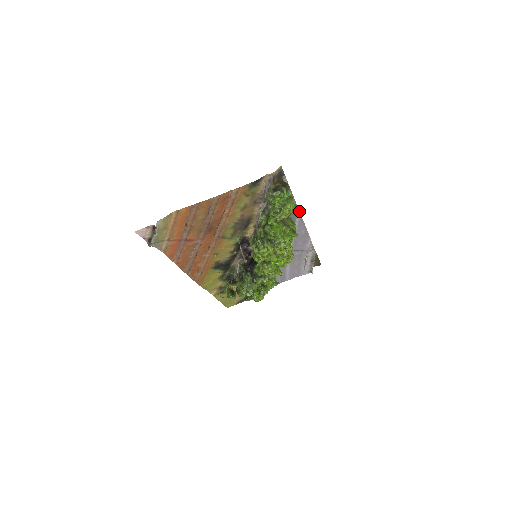
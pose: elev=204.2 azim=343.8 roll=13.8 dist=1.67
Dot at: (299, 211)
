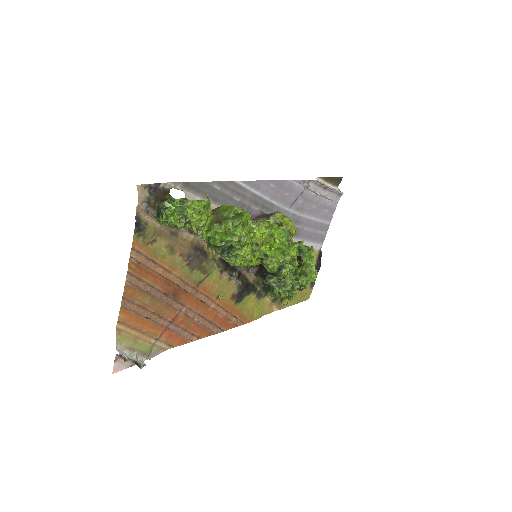
Dot at: (235, 181)
